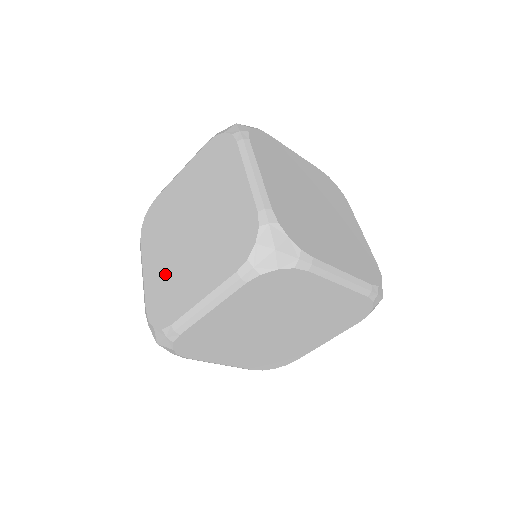
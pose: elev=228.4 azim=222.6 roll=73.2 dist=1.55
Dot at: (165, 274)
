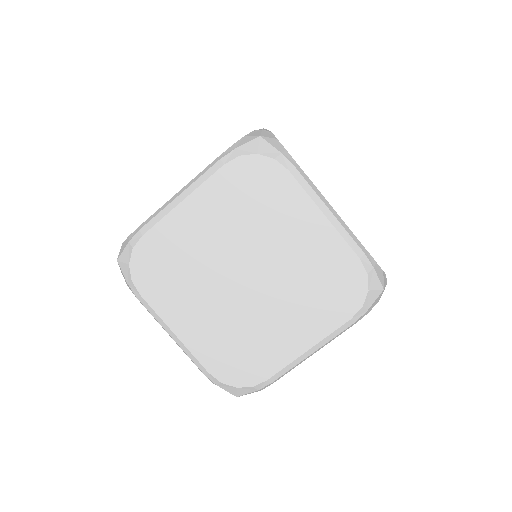
Dot at: occluded
